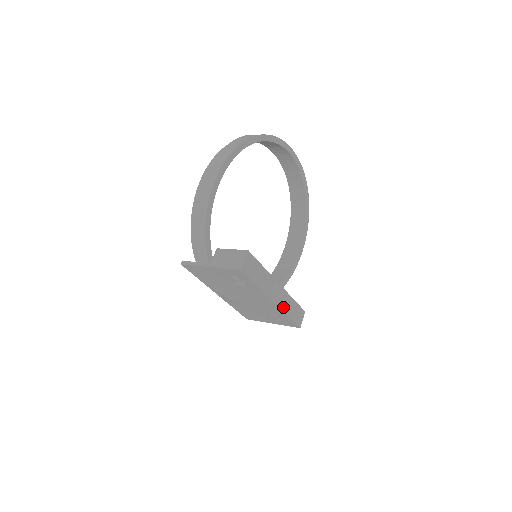
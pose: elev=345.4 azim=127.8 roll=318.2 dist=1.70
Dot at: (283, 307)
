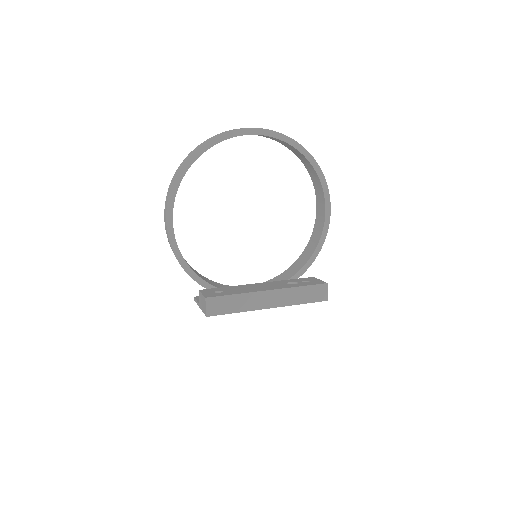
Dot at: (287, 303)
